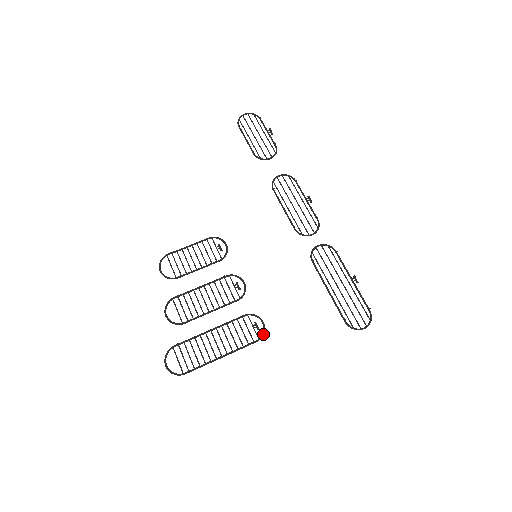
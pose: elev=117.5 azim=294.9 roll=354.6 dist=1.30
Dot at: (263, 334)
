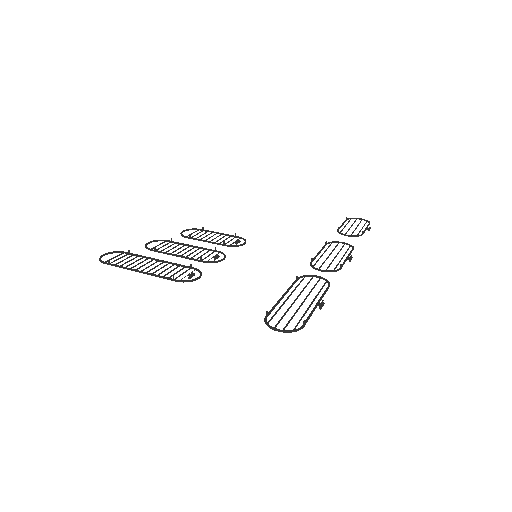
Dot at: (188, 280)
